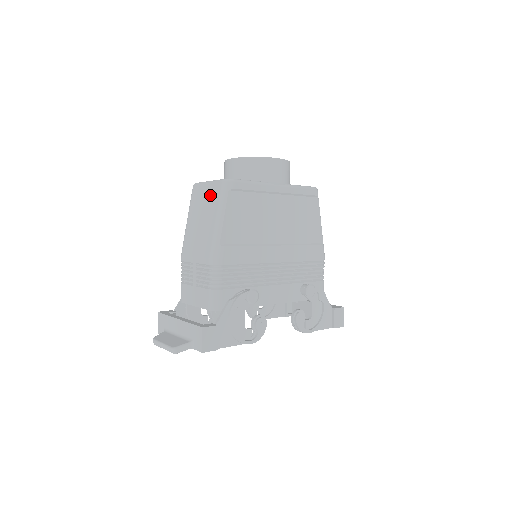
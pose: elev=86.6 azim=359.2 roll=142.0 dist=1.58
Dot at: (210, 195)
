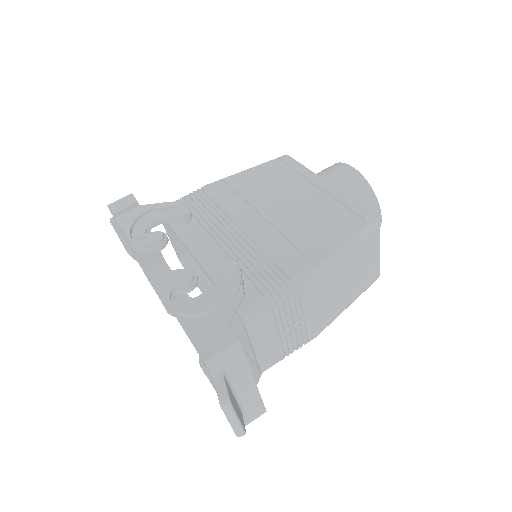
Dot at: occluded
